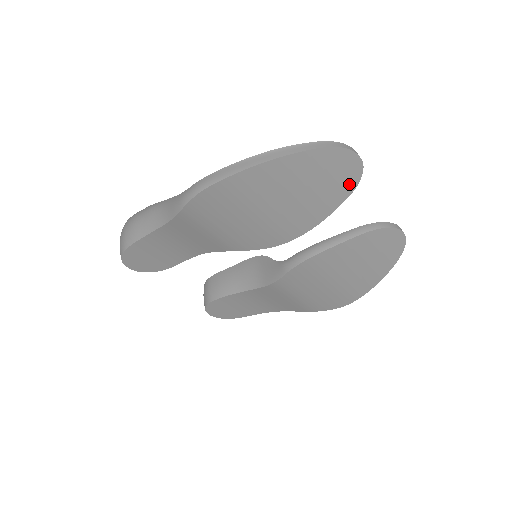
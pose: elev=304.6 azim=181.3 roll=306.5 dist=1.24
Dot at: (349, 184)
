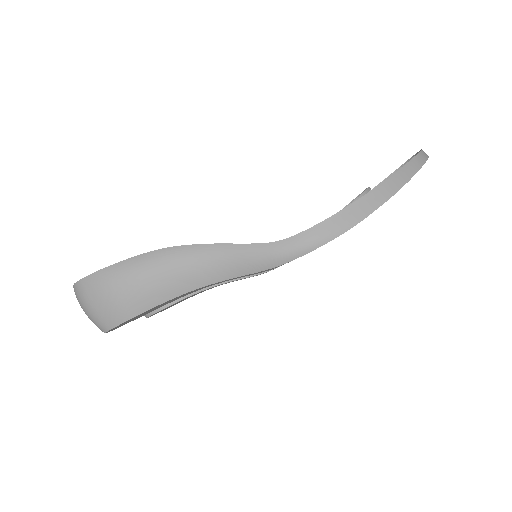
Dot at: occluded
